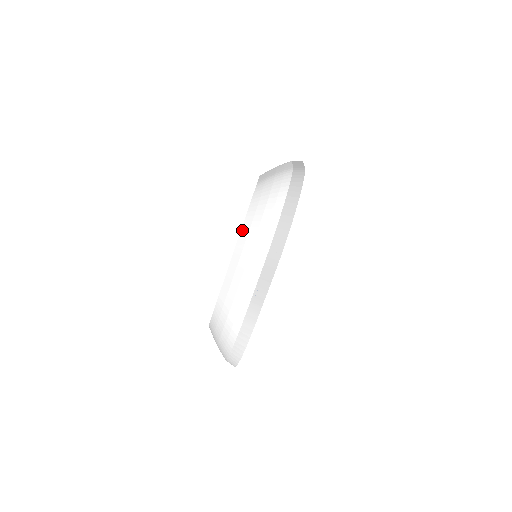
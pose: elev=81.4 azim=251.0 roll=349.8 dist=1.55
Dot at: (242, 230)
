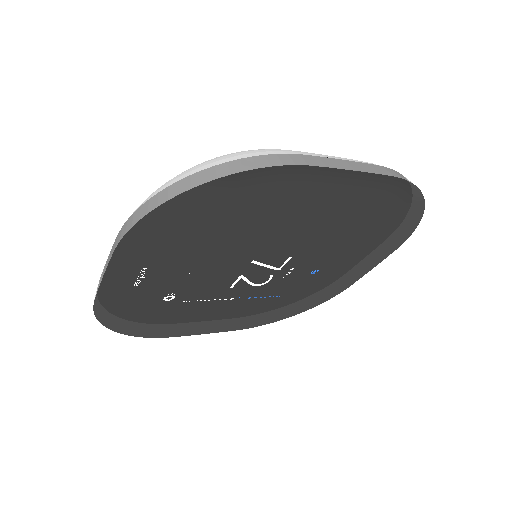
Dot at: occluded
